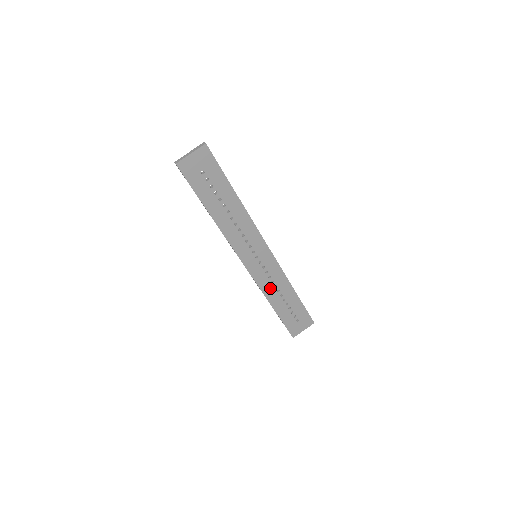
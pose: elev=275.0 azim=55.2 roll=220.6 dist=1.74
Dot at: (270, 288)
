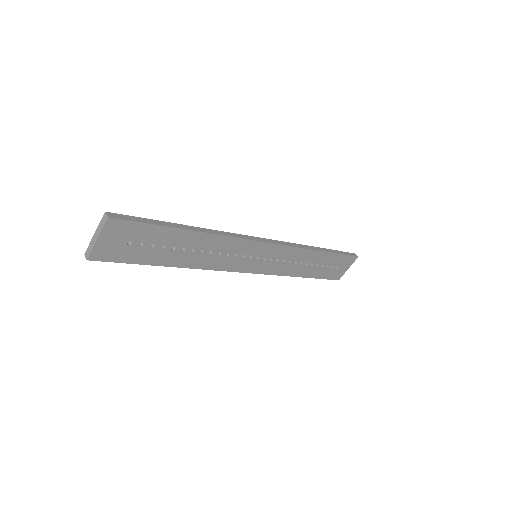
Dot at: (290, 267)
